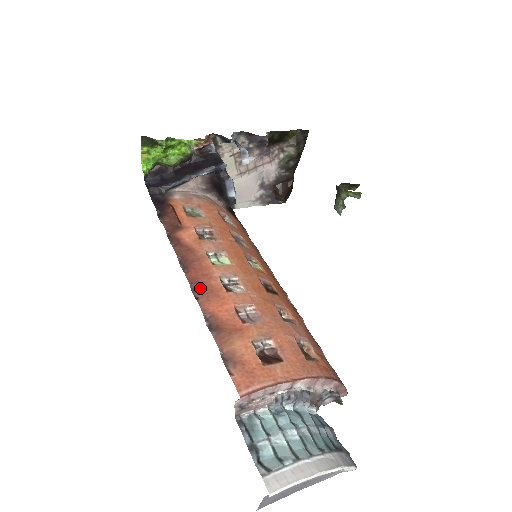
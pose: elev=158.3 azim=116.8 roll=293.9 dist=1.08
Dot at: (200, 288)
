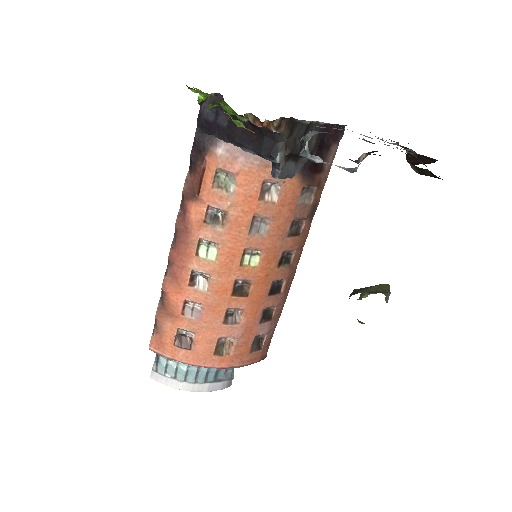
Dot at: (172, 269)
